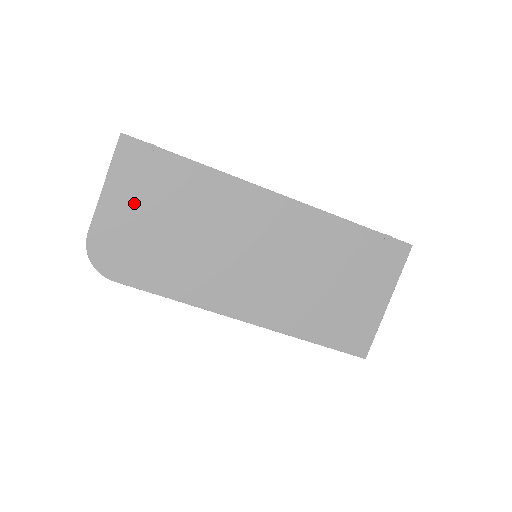
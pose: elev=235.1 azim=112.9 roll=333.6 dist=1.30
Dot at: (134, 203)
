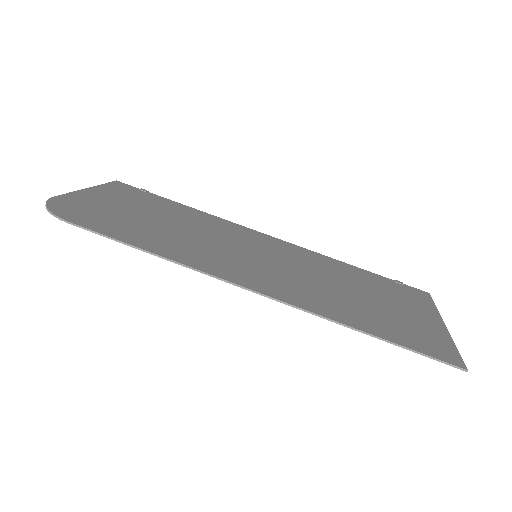
Dot at: (117, 201)
